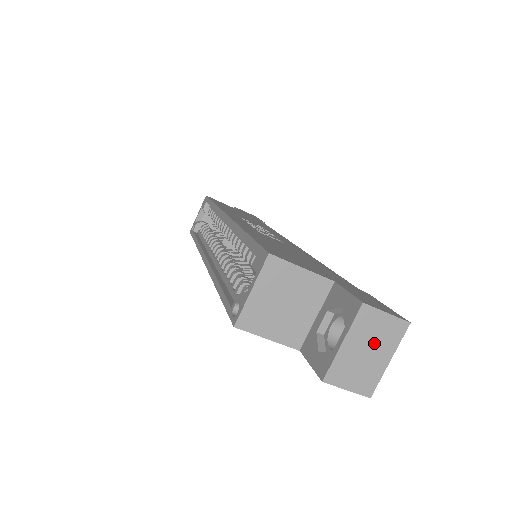
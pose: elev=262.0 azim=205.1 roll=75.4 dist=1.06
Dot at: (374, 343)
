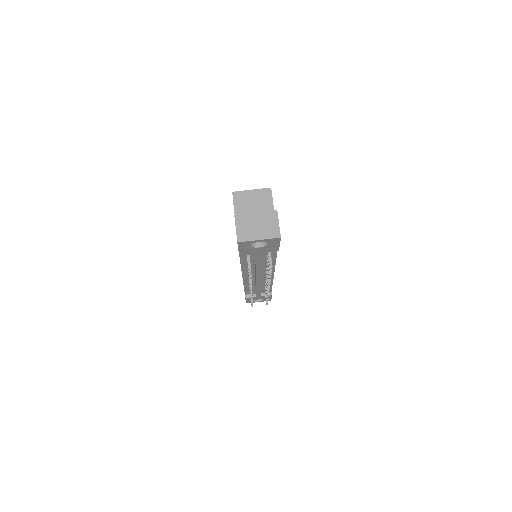
Dot at: (263, 227)
